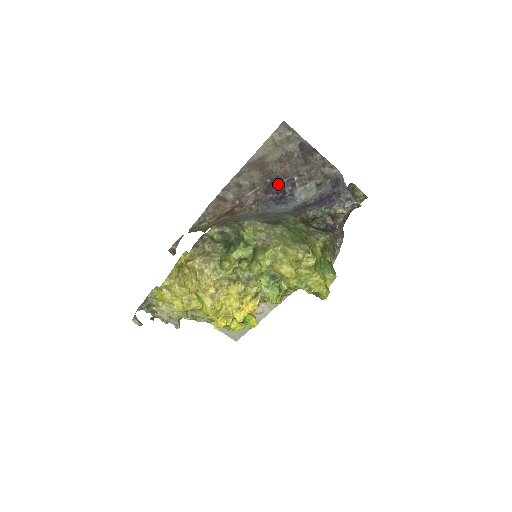
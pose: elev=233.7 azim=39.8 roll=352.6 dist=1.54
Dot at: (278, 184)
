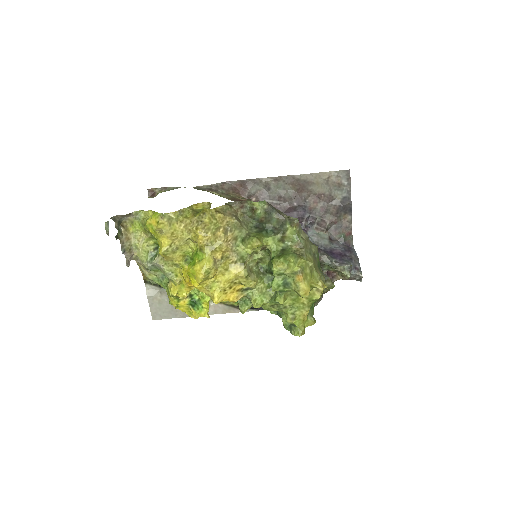
Dot at: (300, 213)
